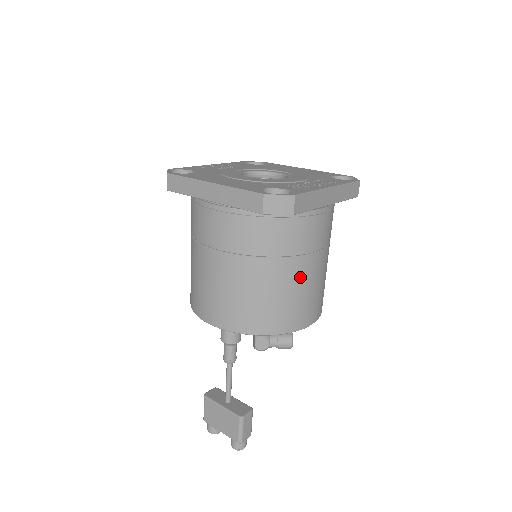
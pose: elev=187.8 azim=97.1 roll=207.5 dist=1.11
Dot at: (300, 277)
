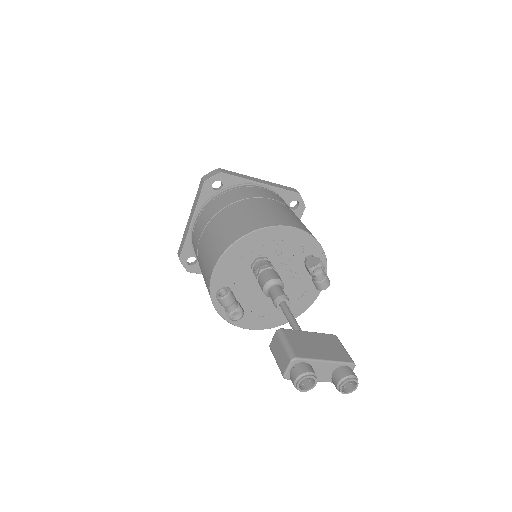
Dot at: occluded
